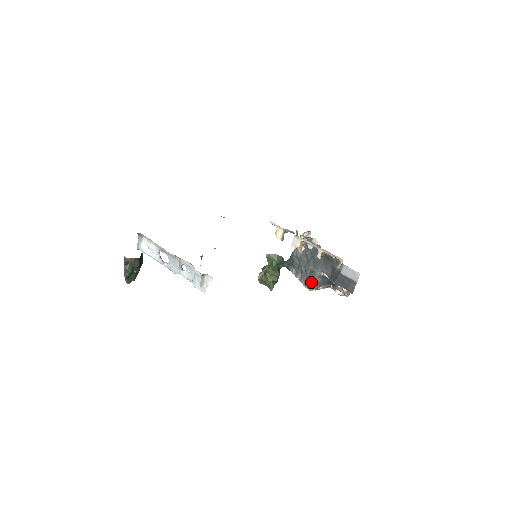
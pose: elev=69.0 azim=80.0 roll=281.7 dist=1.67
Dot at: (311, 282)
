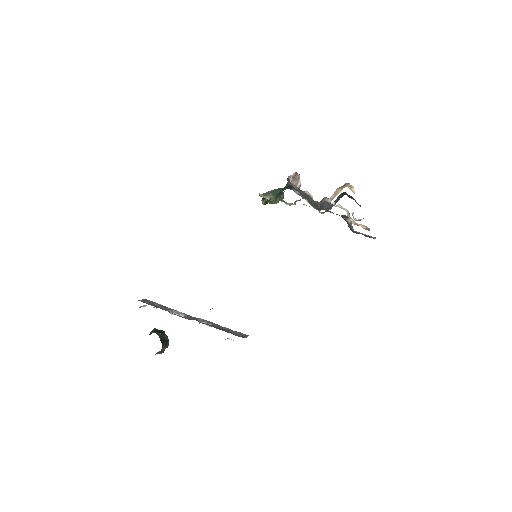
Dot at: occluded
